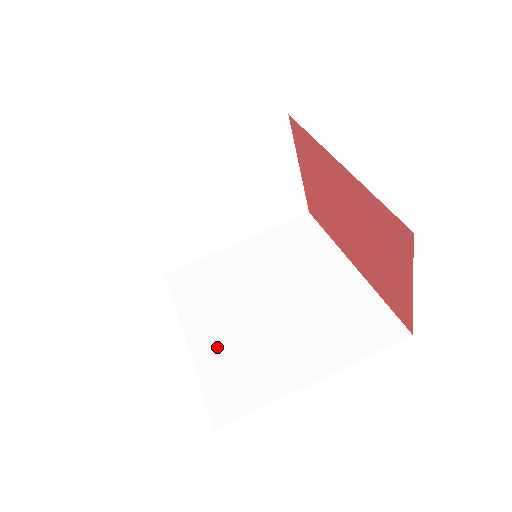
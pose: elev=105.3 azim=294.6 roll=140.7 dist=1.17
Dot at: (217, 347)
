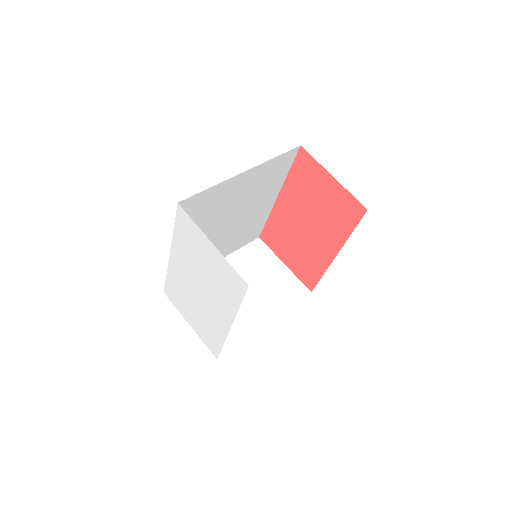
Dot at: occluded
